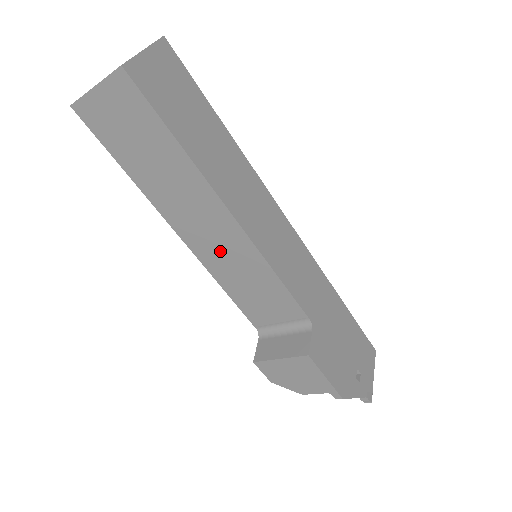
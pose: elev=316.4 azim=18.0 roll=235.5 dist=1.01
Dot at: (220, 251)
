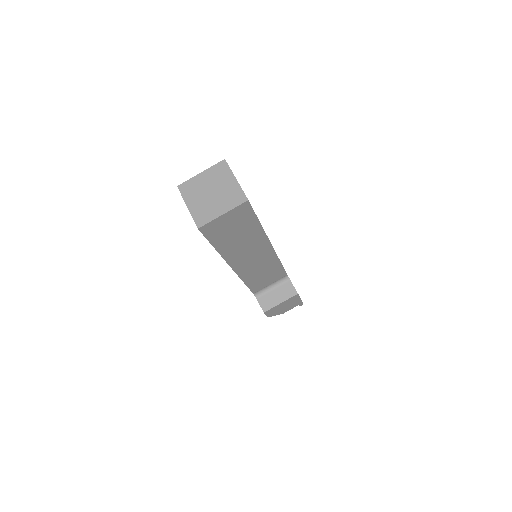
Dot at: (254, 265)
